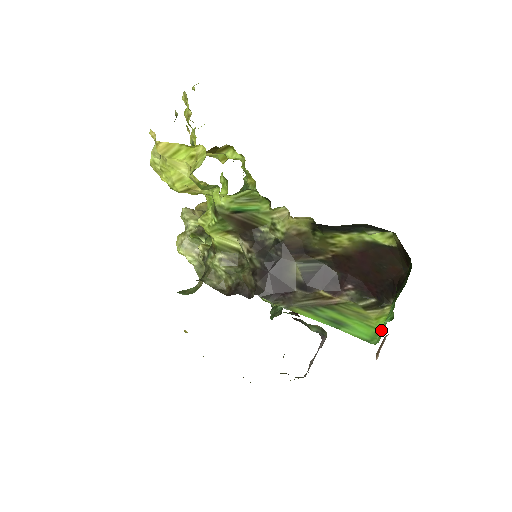
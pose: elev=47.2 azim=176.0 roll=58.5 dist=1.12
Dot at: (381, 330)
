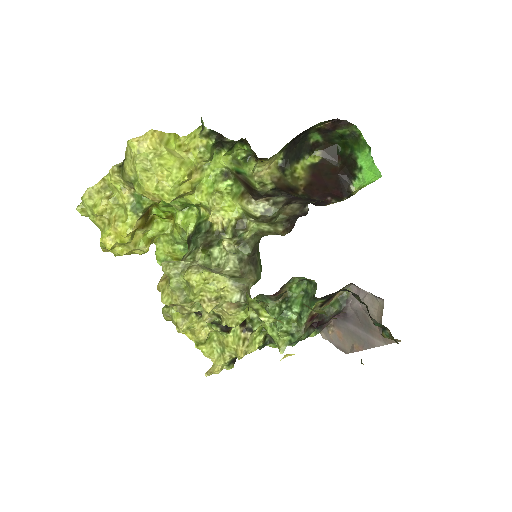
Dot at: (371, 181)
